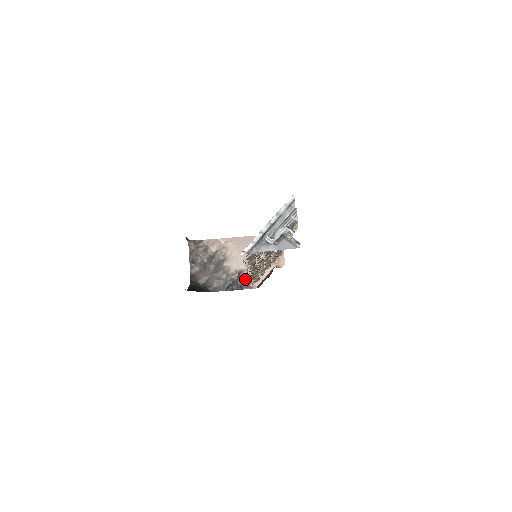
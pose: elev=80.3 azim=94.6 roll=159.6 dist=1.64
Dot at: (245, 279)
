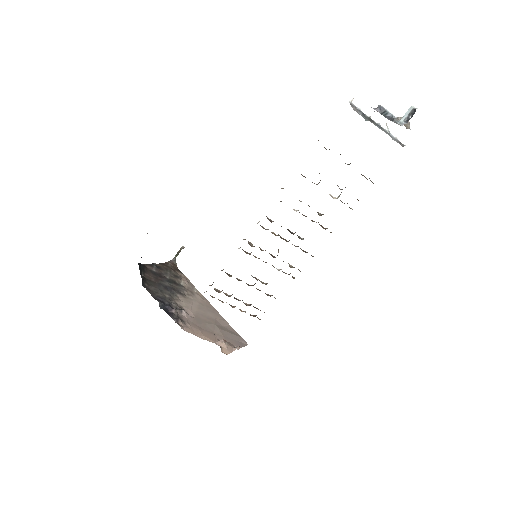
Dot at: (181, 316)
